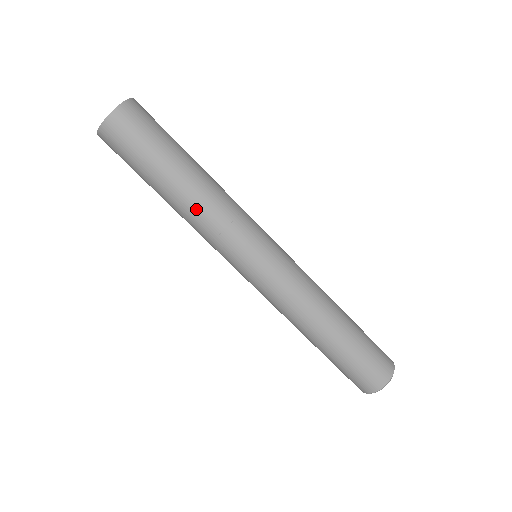
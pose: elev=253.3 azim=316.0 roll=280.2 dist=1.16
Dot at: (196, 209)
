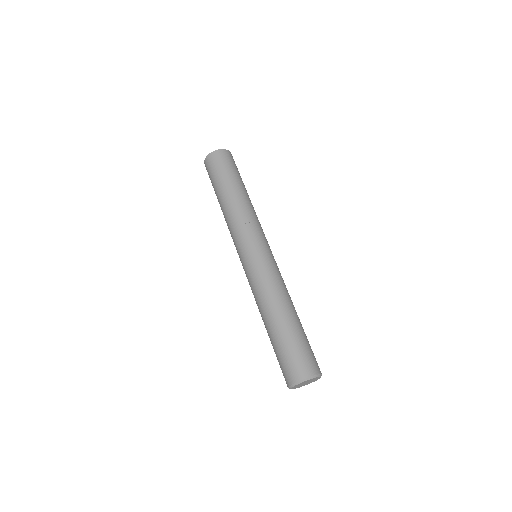
Dot at: (230, 210)
